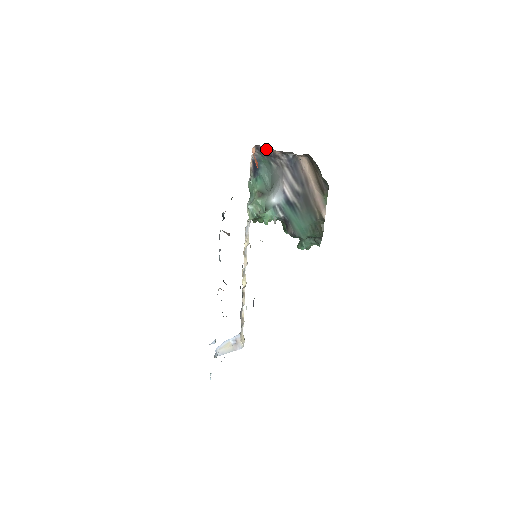
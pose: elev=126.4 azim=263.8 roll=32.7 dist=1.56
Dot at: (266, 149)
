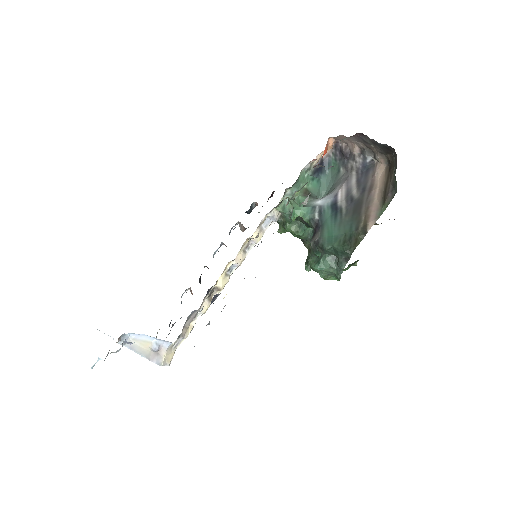
Dot at: (345, 147)
